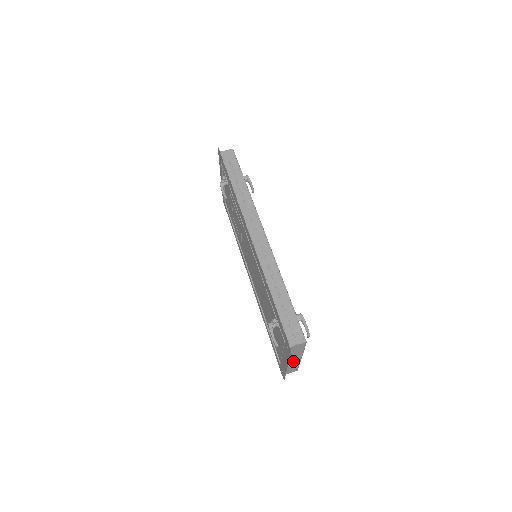
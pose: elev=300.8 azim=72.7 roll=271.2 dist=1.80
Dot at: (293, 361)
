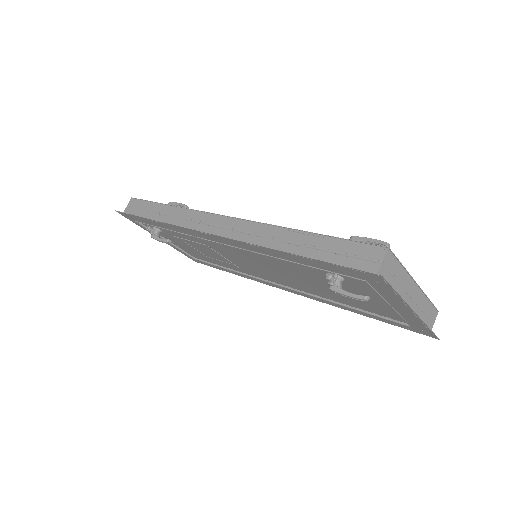
Dot at: (413, 300)
